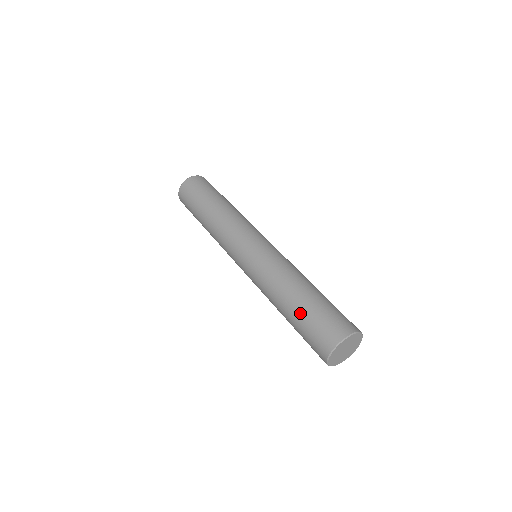
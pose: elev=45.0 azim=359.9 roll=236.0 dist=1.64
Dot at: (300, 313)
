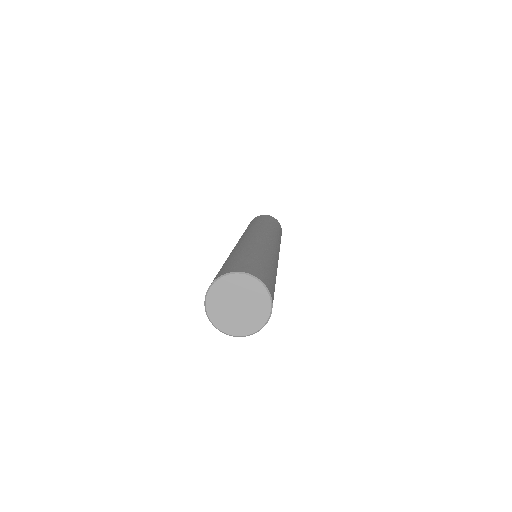
Dot at: occluded
